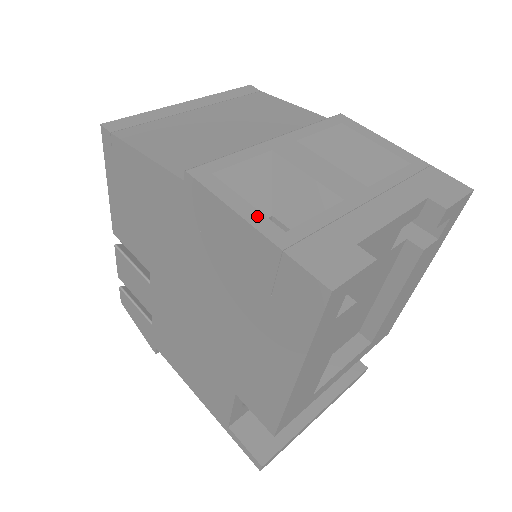
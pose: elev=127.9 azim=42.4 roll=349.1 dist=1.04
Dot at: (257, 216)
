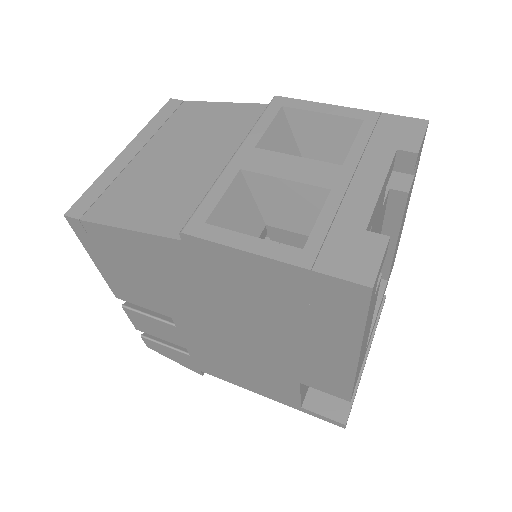
Dot at: (270, 247)
